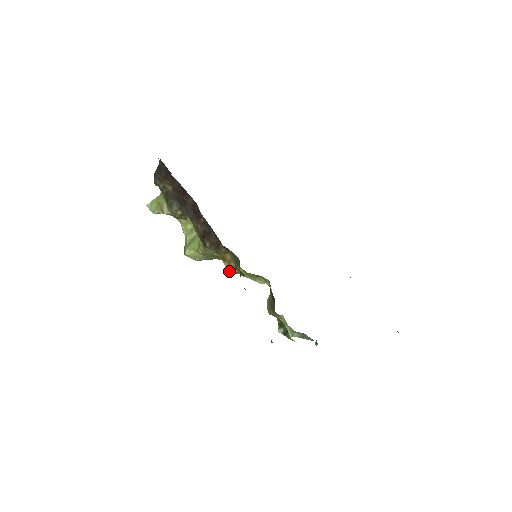
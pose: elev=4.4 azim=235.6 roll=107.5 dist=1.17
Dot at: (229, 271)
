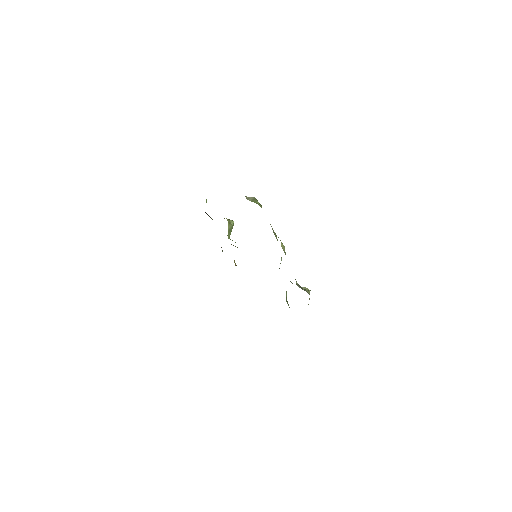
Dot at: occluded
